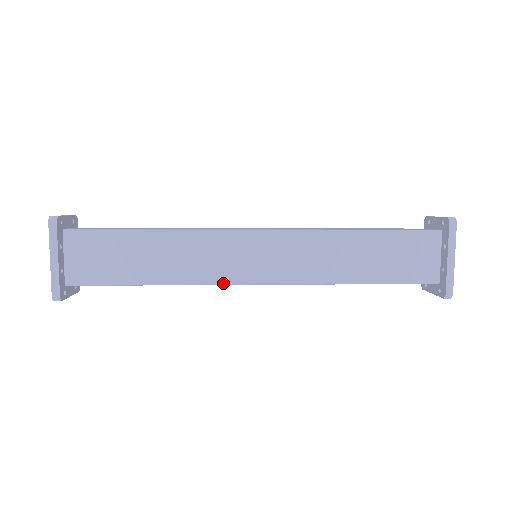
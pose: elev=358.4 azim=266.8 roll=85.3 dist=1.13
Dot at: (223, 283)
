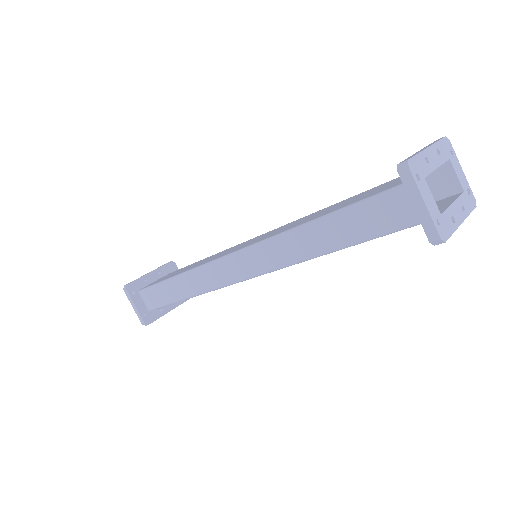
Dot at: (212, 261)
